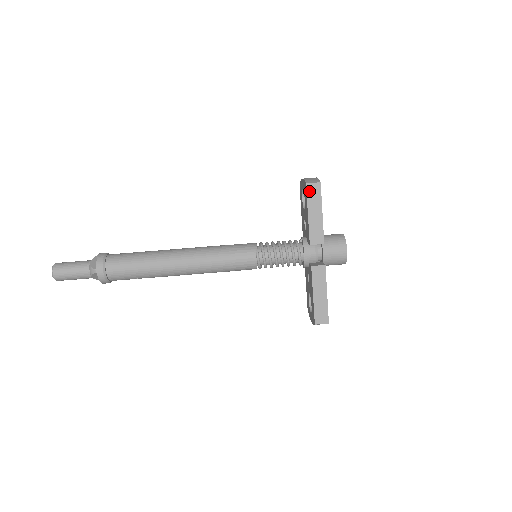
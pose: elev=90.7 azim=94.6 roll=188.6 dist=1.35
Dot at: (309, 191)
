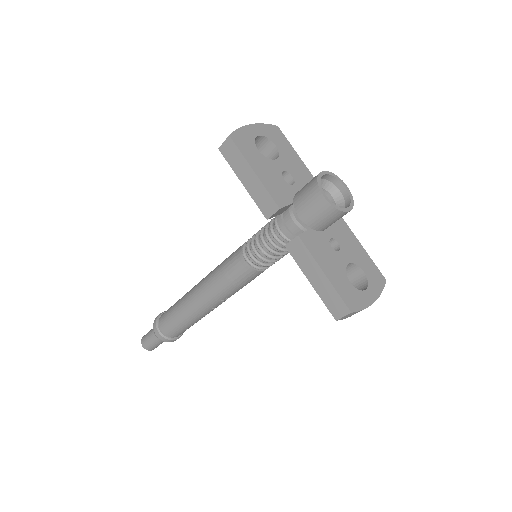
Dot at: (226, 155)
